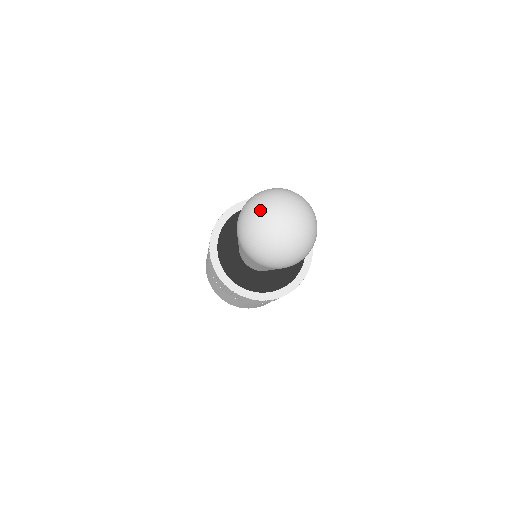
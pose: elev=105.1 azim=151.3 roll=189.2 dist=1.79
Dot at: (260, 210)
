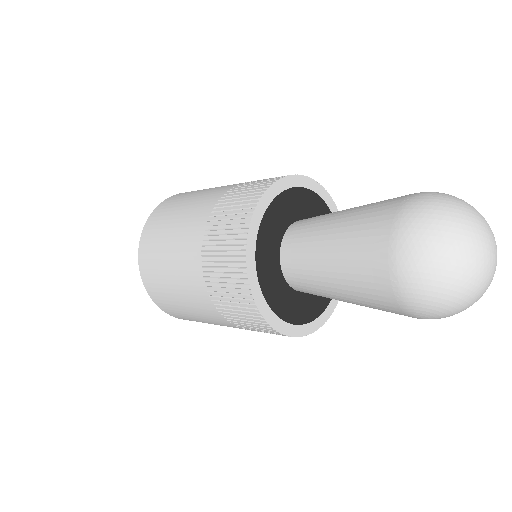
Dot at: (467, 247)
